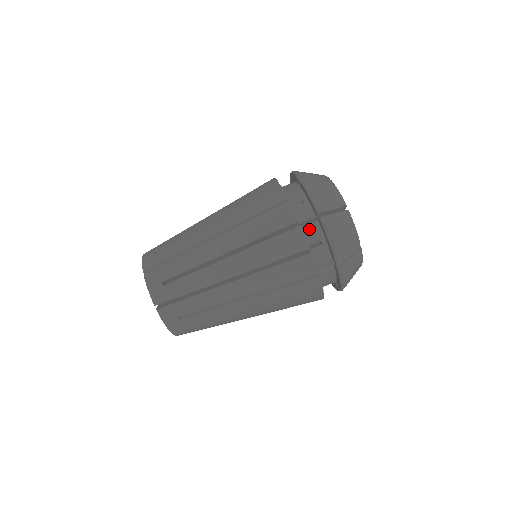
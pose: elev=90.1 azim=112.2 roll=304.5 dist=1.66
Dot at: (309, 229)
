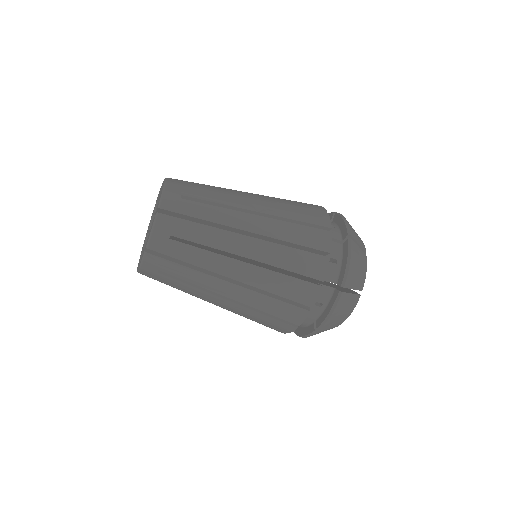
Dot at: (323, 289)
